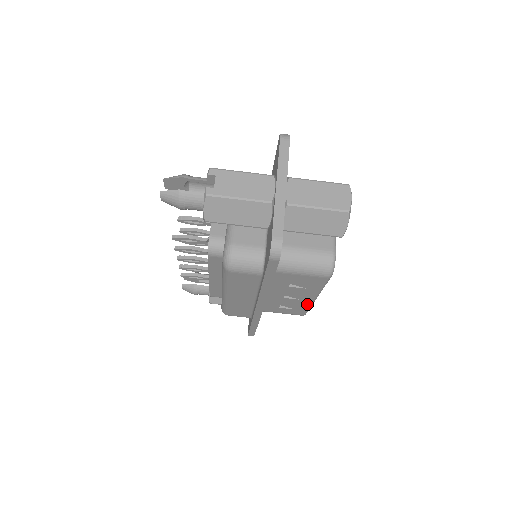
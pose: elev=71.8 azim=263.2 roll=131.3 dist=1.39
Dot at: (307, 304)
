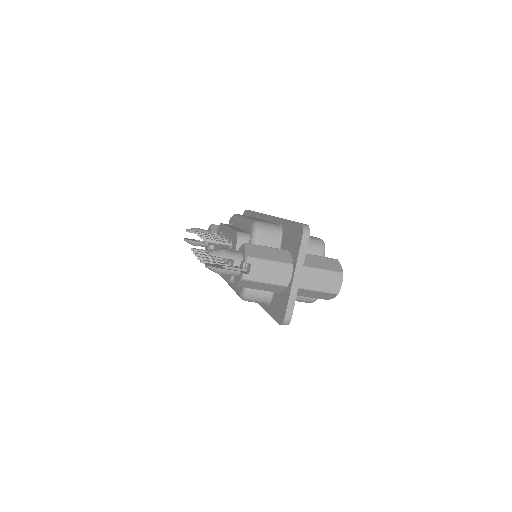
Dot at: occluded
